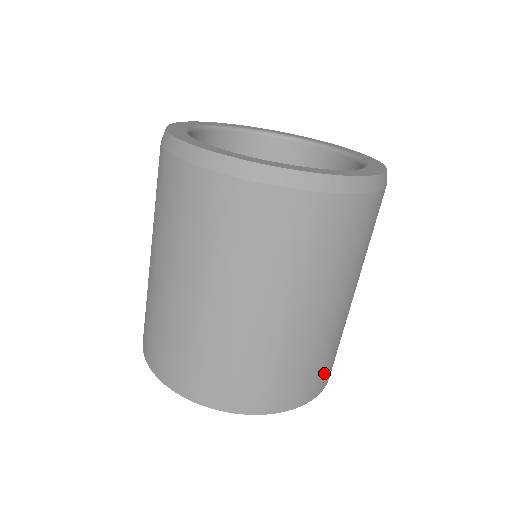
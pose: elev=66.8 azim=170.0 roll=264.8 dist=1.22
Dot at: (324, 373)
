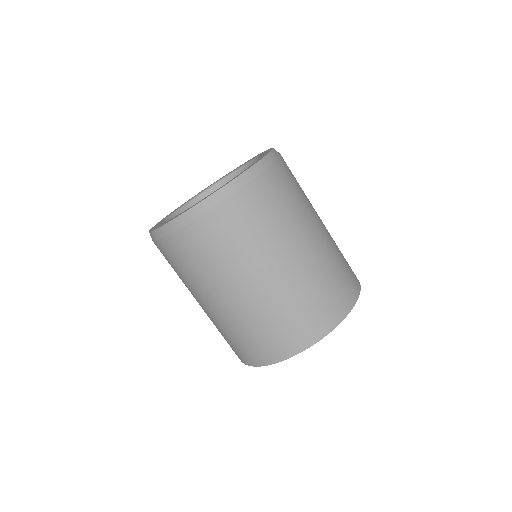
Dot at: (350, 273)
